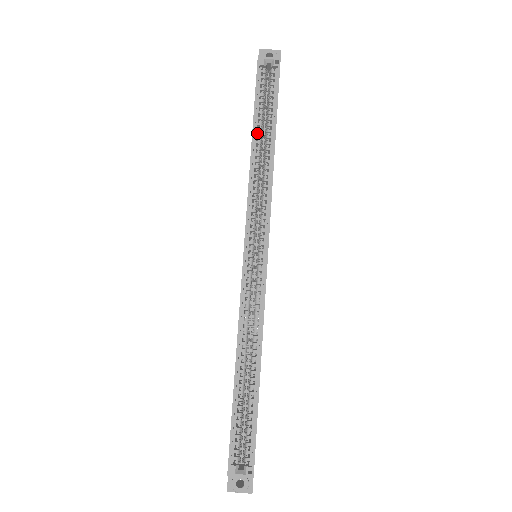
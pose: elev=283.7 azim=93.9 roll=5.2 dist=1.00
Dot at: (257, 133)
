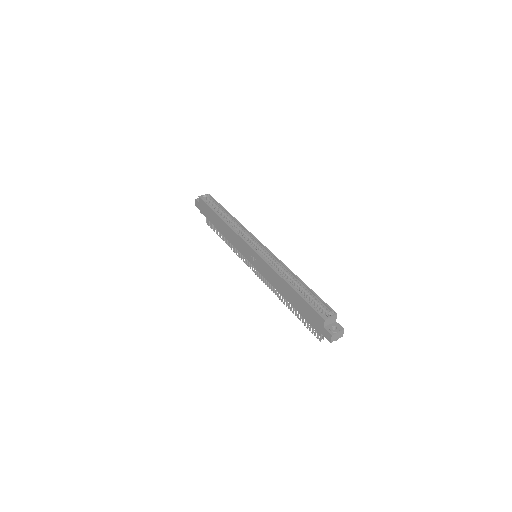
Dot at: occluded
